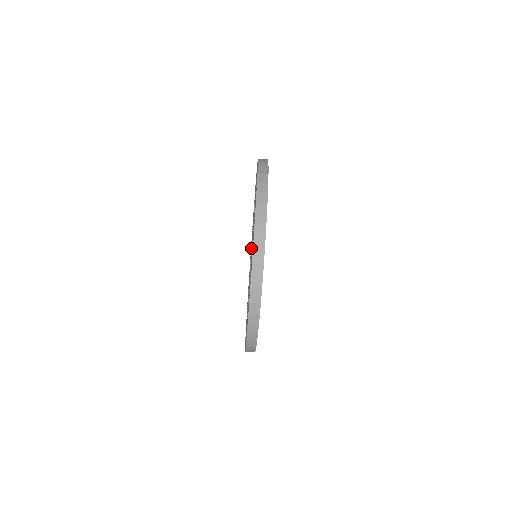
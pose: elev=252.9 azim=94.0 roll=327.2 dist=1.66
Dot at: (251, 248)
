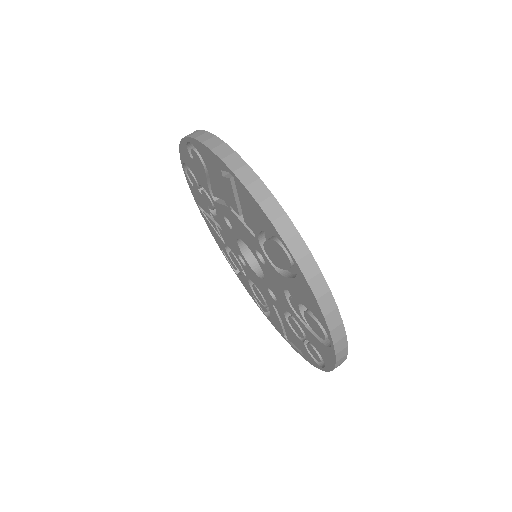
Dot at: (233, 244)
